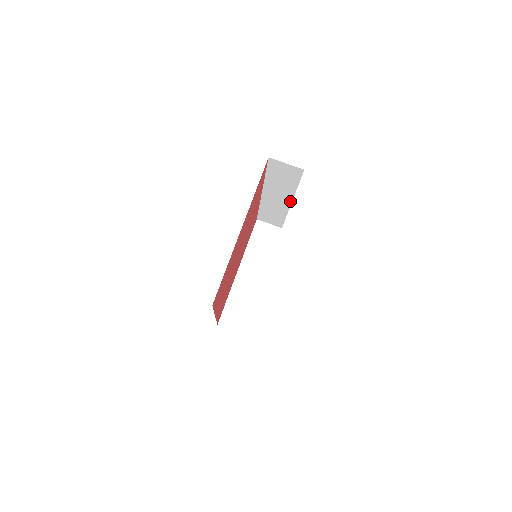
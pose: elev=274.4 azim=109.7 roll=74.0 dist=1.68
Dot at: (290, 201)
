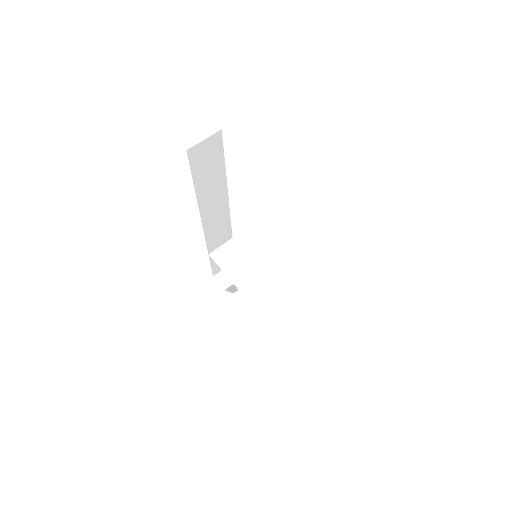
Dot at: (225, 190)
